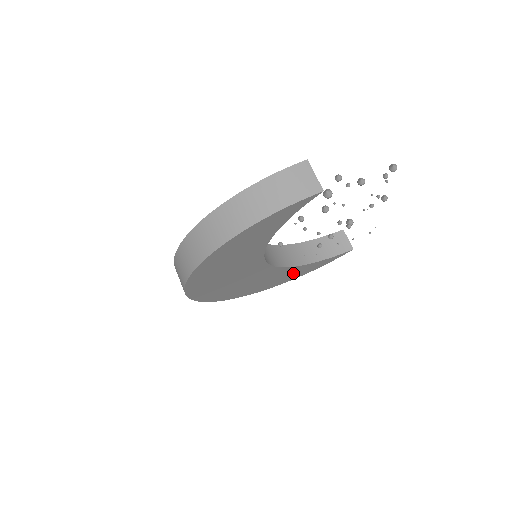
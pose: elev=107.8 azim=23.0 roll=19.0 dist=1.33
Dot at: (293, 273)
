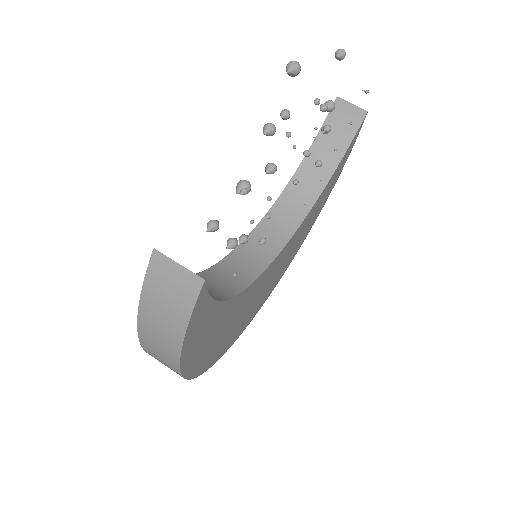
Dot at: (321, 200)
